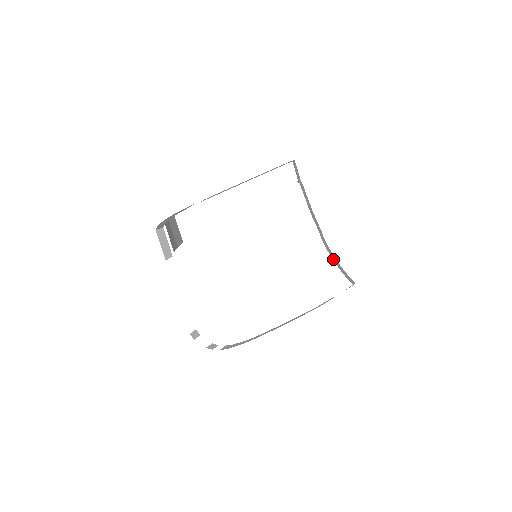
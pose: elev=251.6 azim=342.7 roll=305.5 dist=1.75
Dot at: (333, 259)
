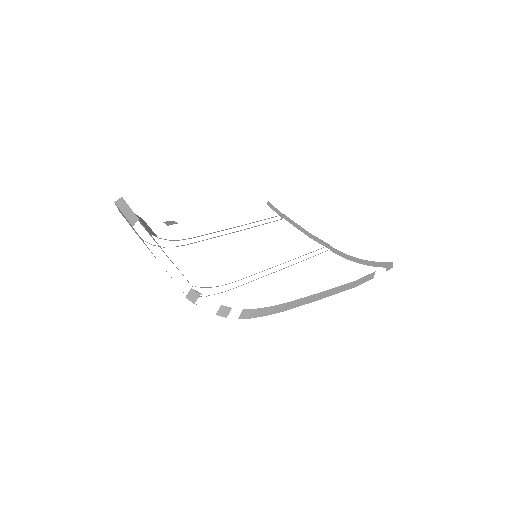
Dot at: (356, 262)
